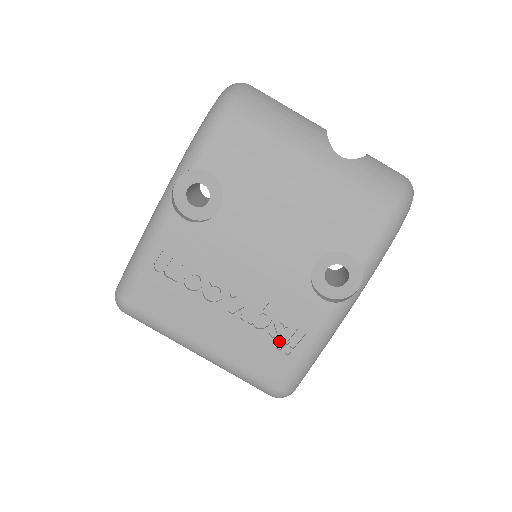
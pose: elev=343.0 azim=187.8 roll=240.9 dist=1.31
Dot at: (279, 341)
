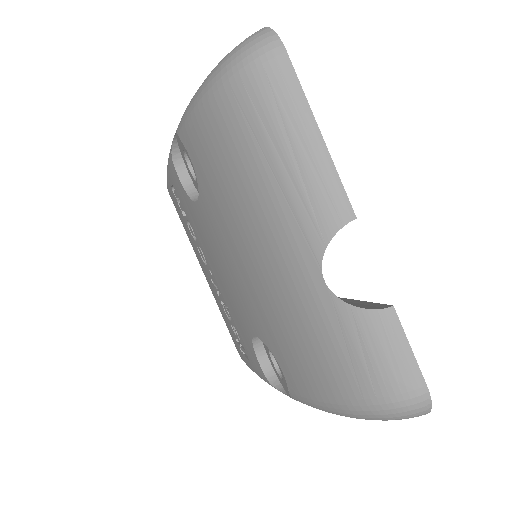
Dot at: (236, 337)
